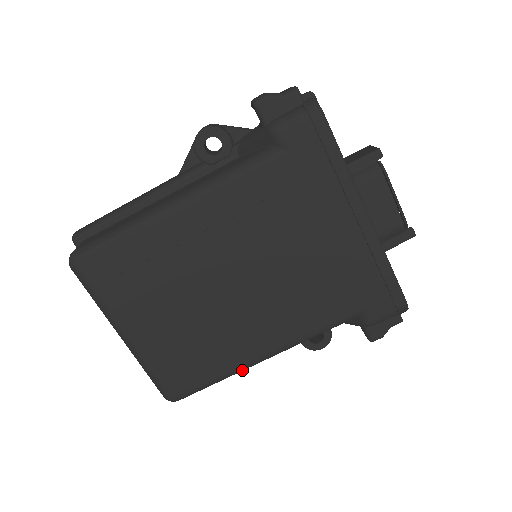
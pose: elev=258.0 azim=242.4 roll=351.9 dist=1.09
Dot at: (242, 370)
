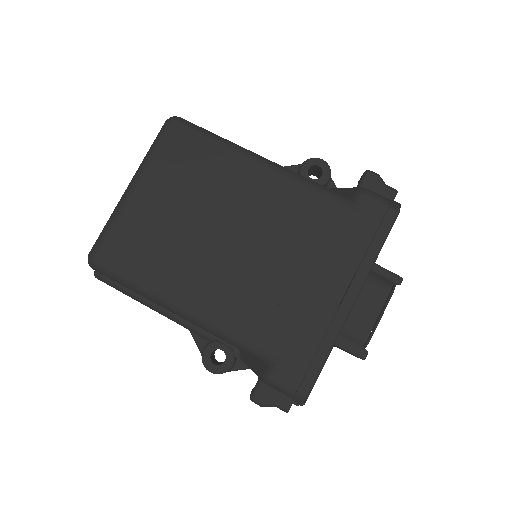
Dot at: (156, 300)
